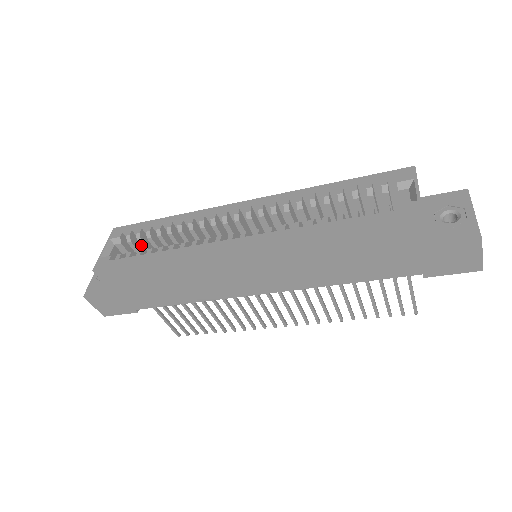
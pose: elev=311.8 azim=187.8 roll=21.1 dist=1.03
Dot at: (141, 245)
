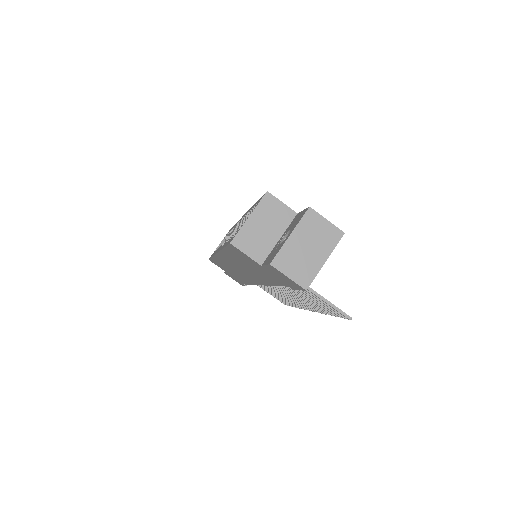
Dot at: occluded
